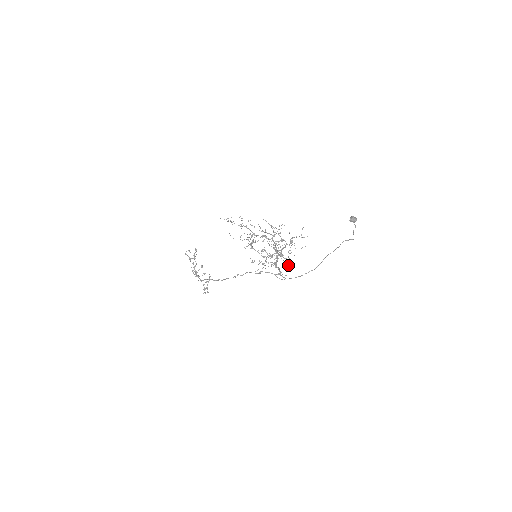
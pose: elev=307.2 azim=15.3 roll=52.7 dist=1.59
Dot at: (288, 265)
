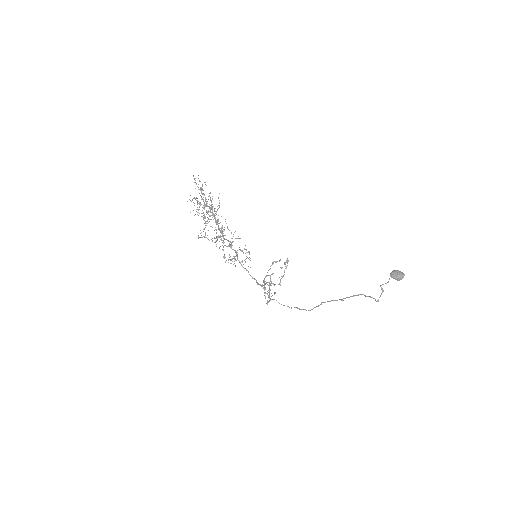
Dot at: occluded
